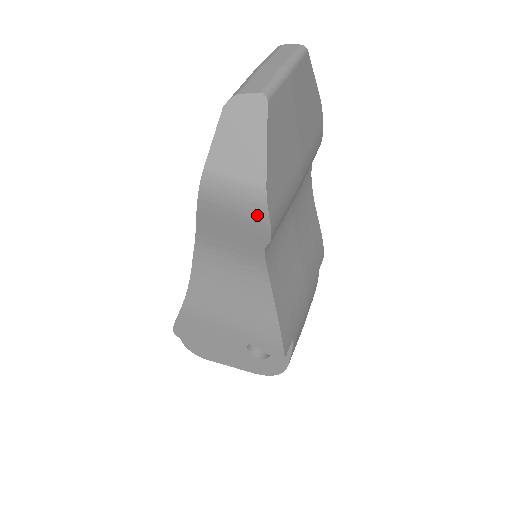
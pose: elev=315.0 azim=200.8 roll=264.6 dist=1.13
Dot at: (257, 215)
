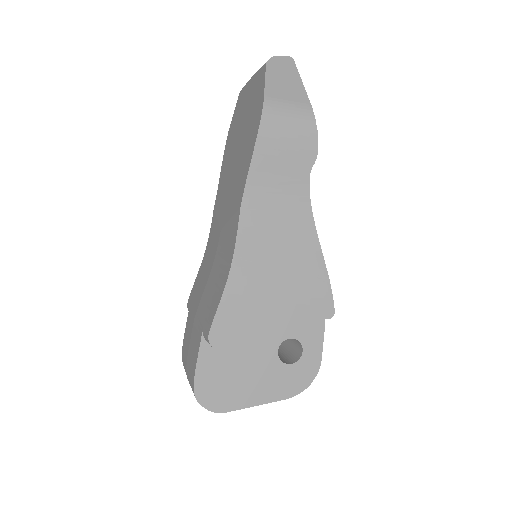
Dot at: (308, 131)
